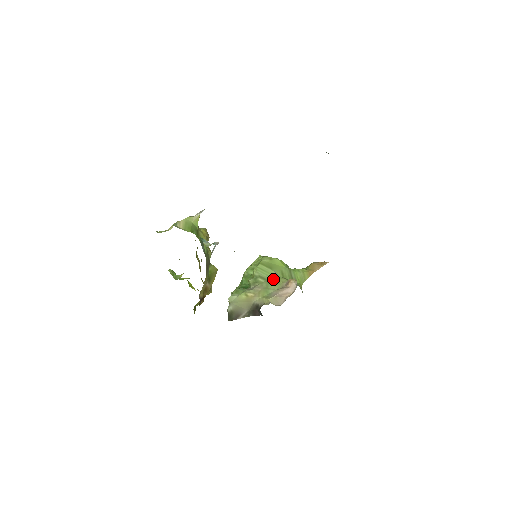
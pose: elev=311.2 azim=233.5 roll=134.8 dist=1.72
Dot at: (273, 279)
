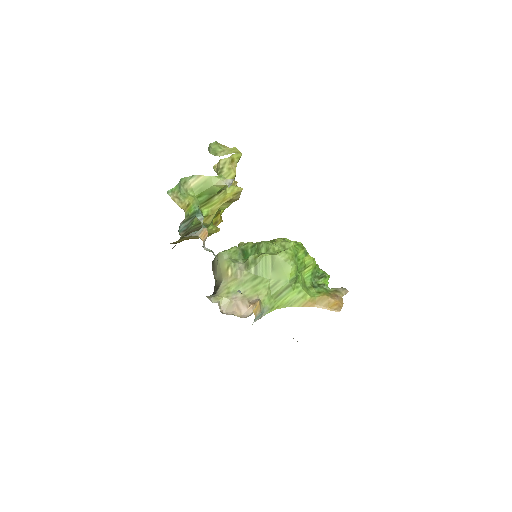
Dot at: (260, 281)
